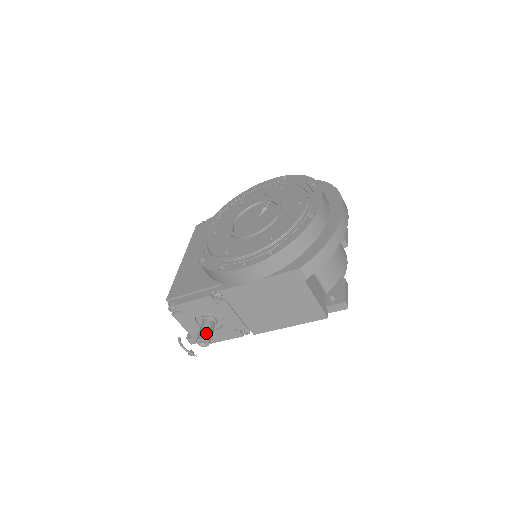
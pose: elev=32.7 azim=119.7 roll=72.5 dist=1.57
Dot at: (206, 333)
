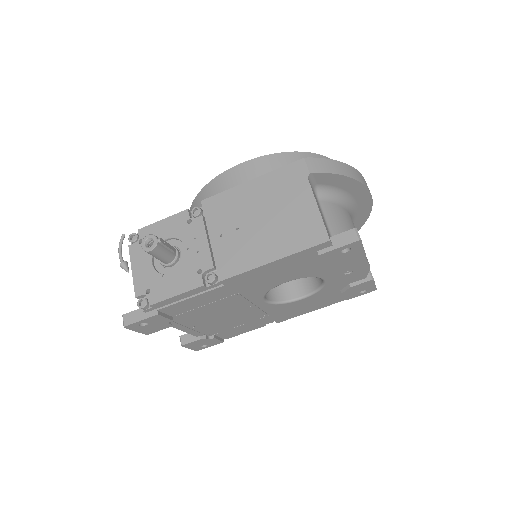
Dot at: occluded
